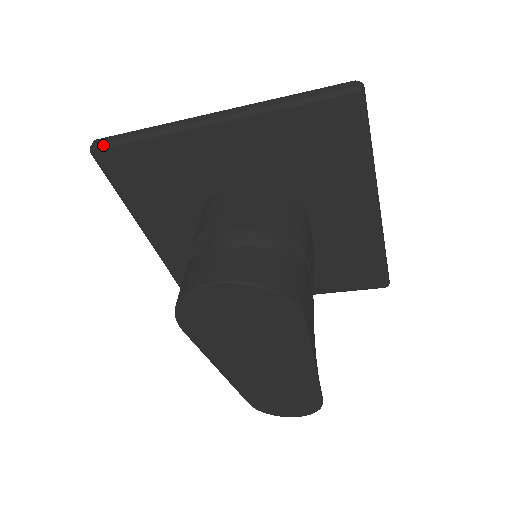
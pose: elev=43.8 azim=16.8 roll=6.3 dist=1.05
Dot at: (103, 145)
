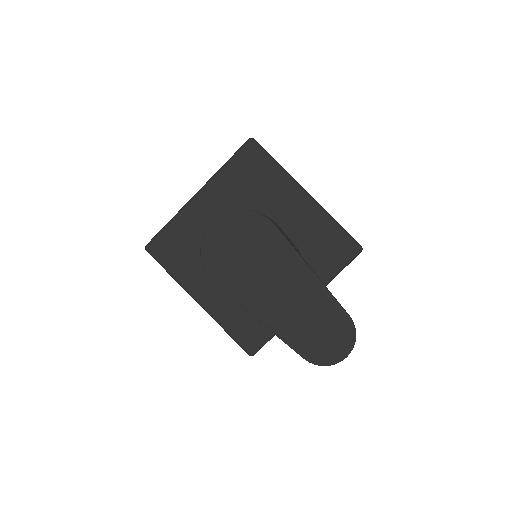
Dot at: (151, 241)
